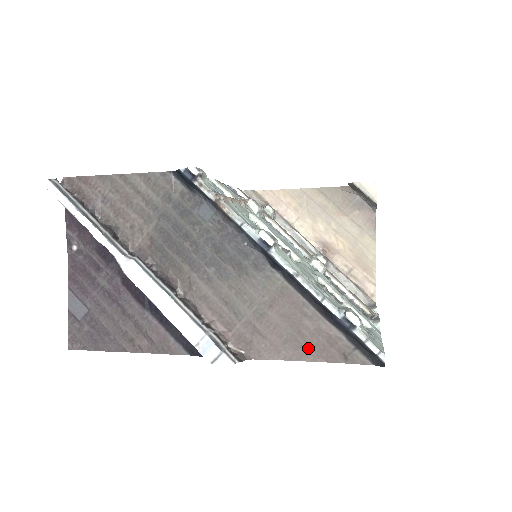
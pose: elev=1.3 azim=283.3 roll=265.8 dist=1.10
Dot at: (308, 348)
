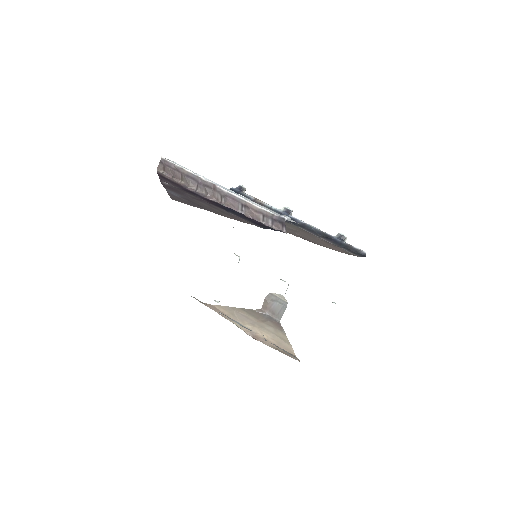
Dot at: (327, 246)
